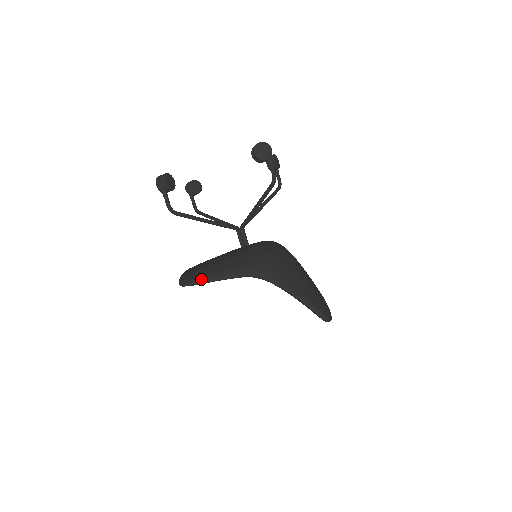
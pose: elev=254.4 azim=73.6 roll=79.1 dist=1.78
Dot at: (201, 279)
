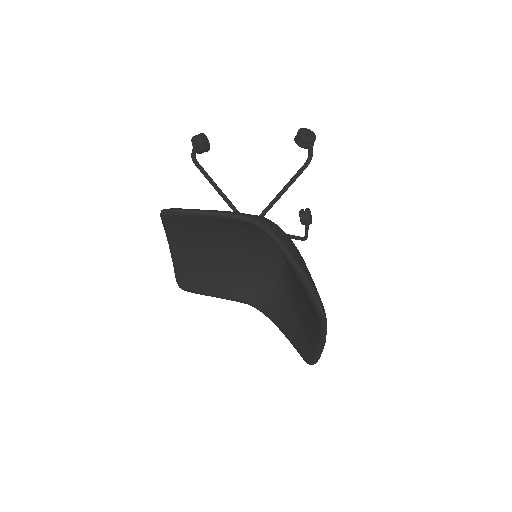
Dot at: occluded
